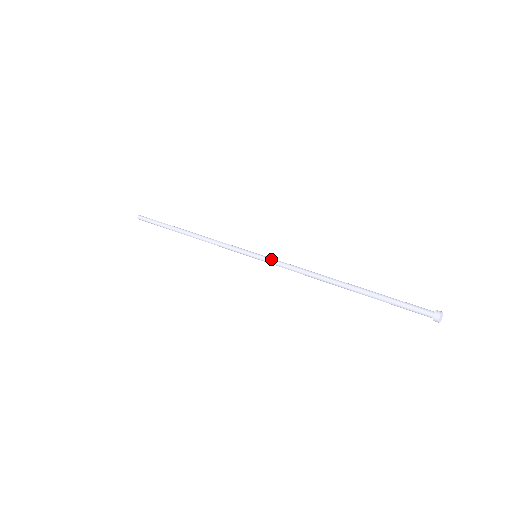
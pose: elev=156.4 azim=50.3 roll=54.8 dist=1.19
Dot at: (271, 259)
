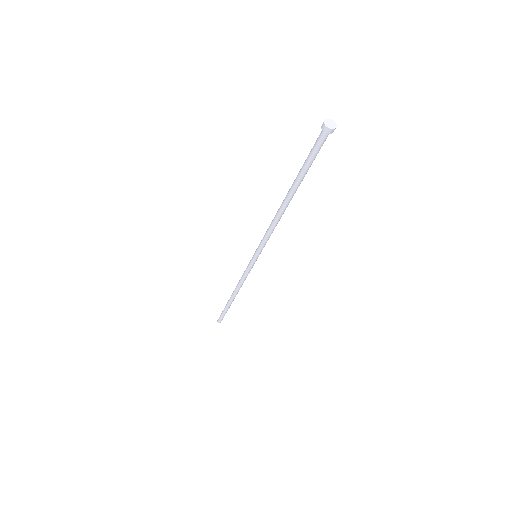
Dot at: (259, 244)
